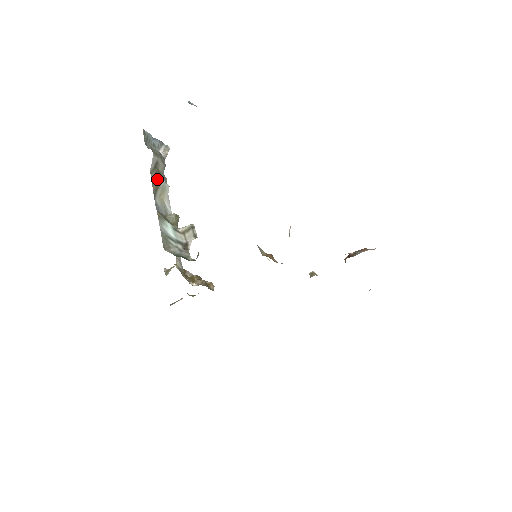
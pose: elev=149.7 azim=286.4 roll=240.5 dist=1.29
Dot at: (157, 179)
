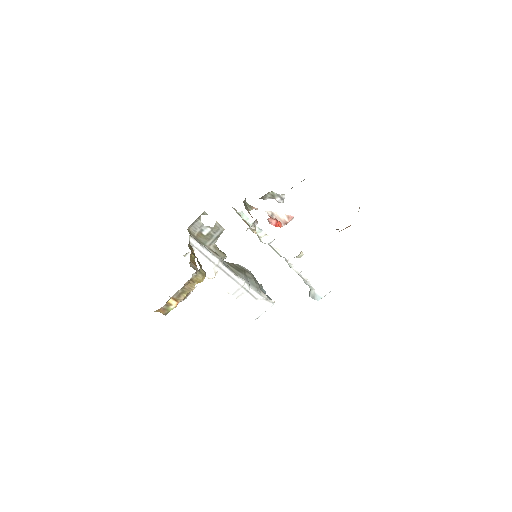
Dot at: (238, 270)
